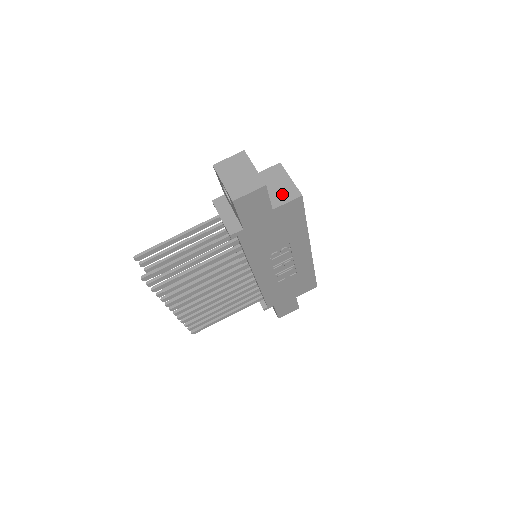
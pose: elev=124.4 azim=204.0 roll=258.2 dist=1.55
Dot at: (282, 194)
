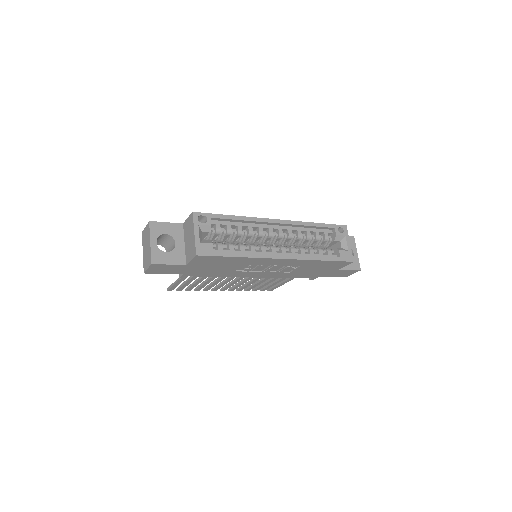
Dot at: (190, 250)
